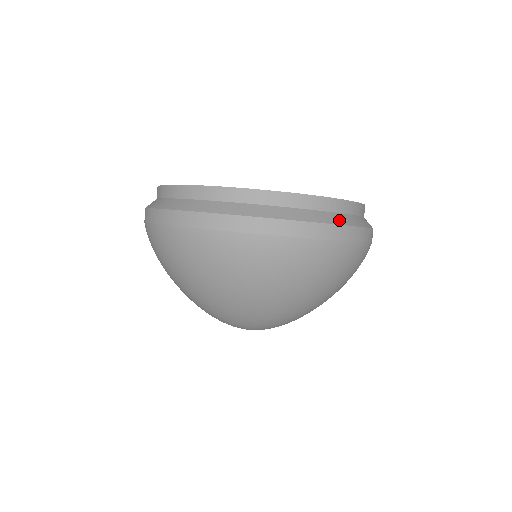
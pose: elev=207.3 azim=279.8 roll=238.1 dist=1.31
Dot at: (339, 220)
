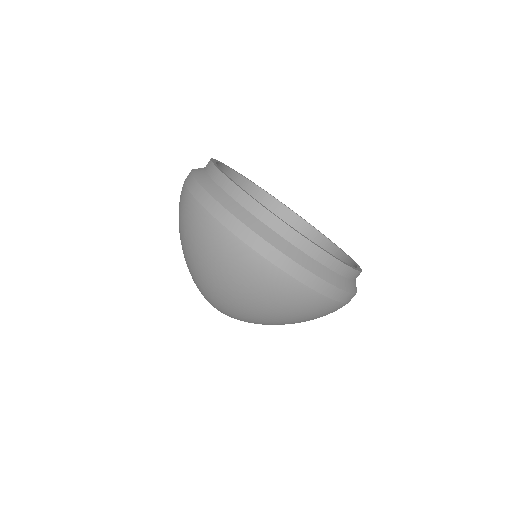
Dot at: occluded
